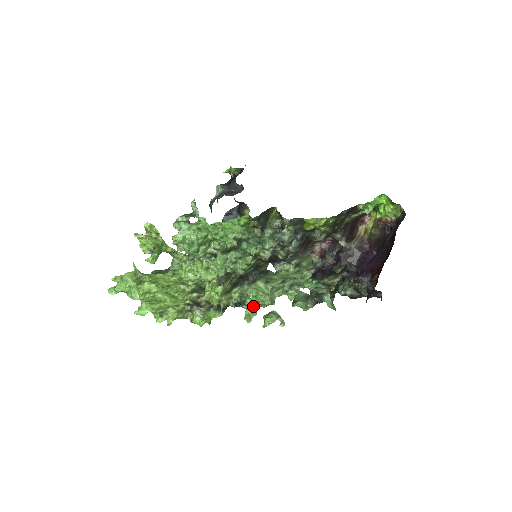
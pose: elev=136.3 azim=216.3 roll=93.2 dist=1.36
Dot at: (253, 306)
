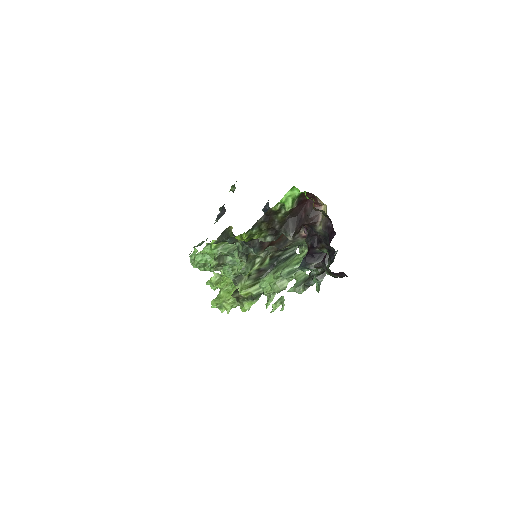
Dot at: (271, 293)
